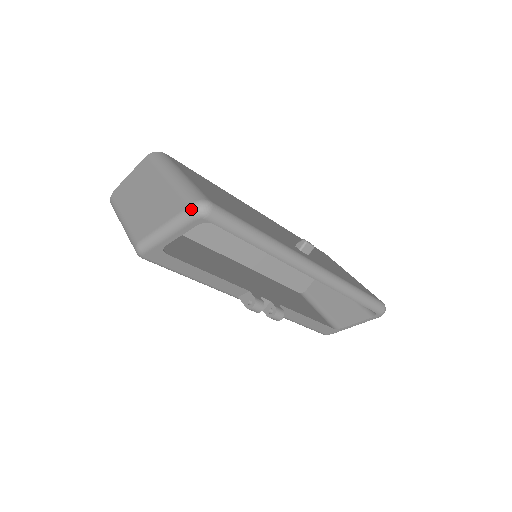
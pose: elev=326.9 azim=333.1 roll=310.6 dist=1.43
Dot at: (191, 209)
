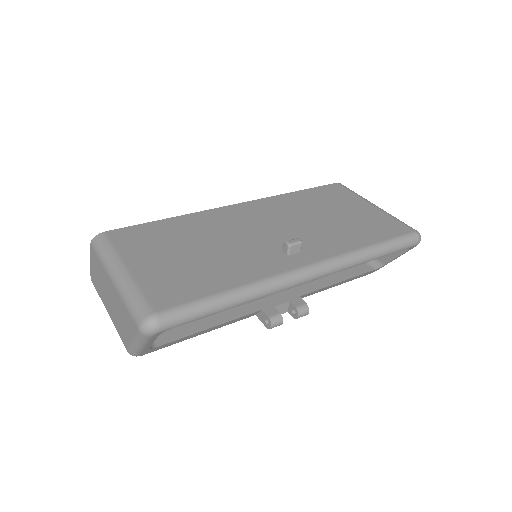
Dot at: (141, 332)
